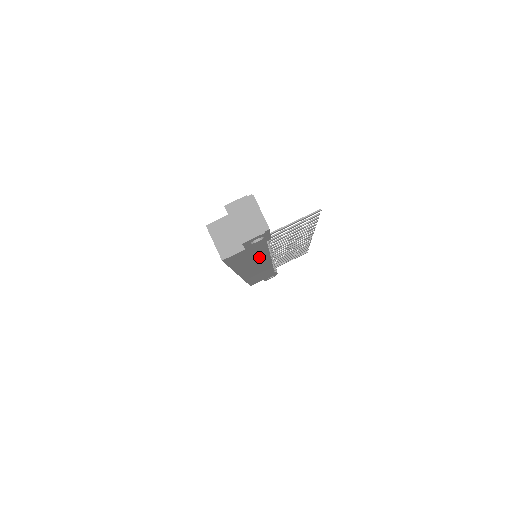
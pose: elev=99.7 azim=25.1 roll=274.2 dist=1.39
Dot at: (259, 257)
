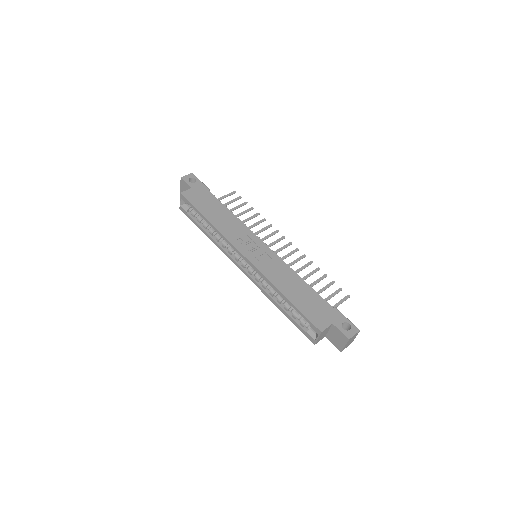
Dot at: occluded
